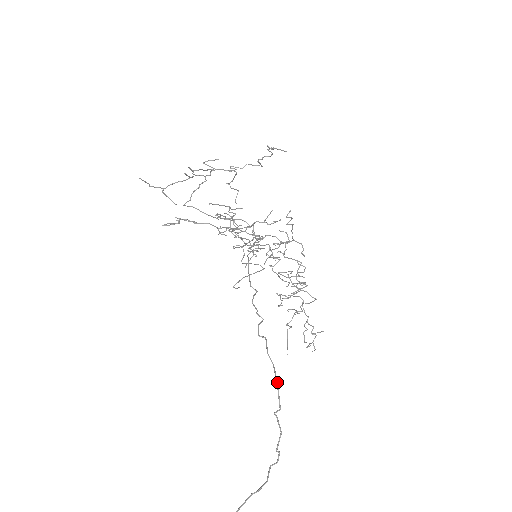
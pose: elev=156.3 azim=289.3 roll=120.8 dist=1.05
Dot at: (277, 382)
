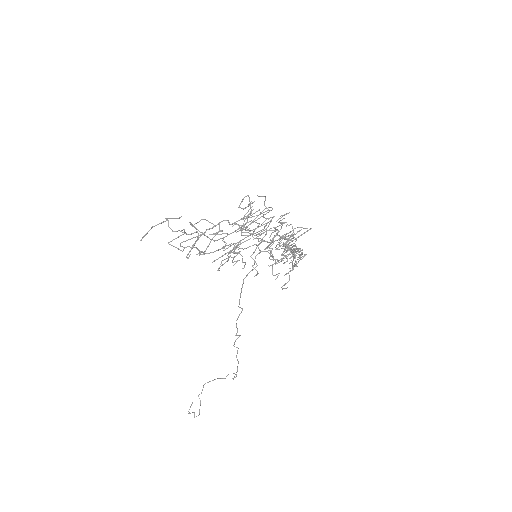
Dot at: occluded
